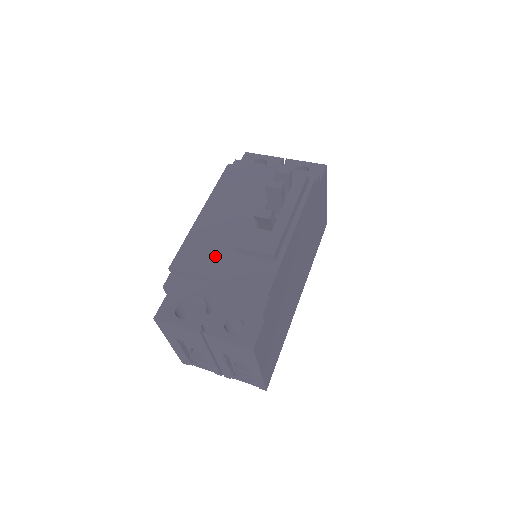
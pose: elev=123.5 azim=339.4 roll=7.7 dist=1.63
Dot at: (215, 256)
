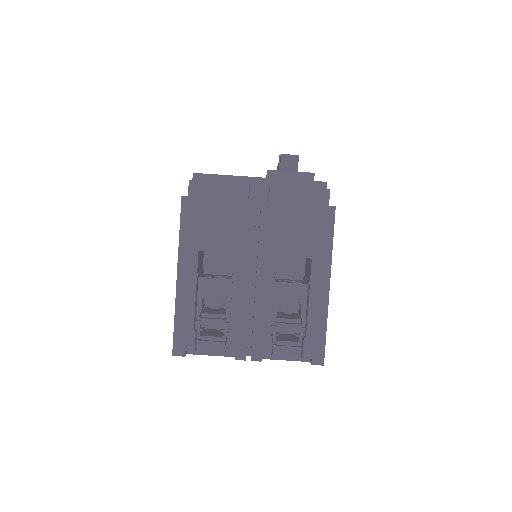
Dot at: occluded
